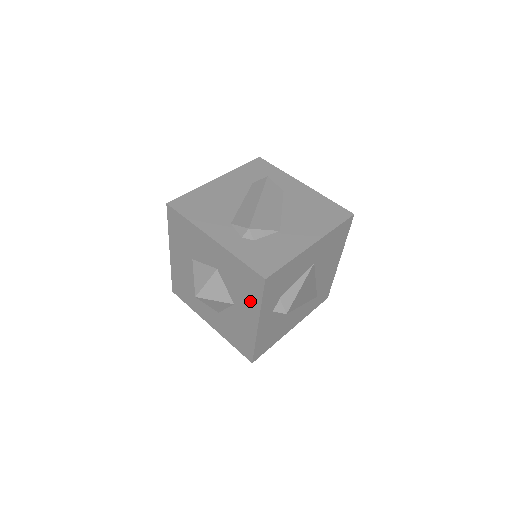
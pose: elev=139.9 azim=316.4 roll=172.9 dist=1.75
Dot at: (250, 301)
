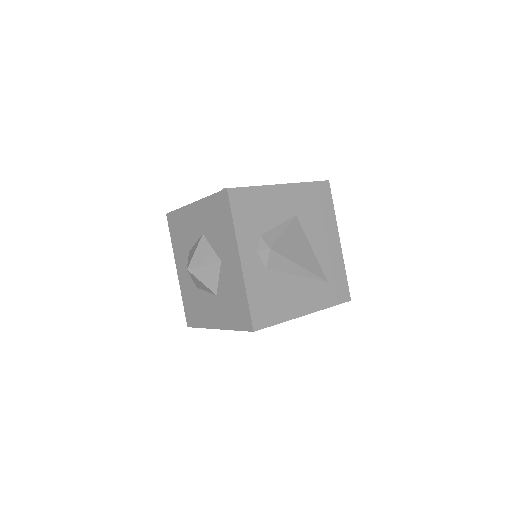
Dot at: (227, 235)
